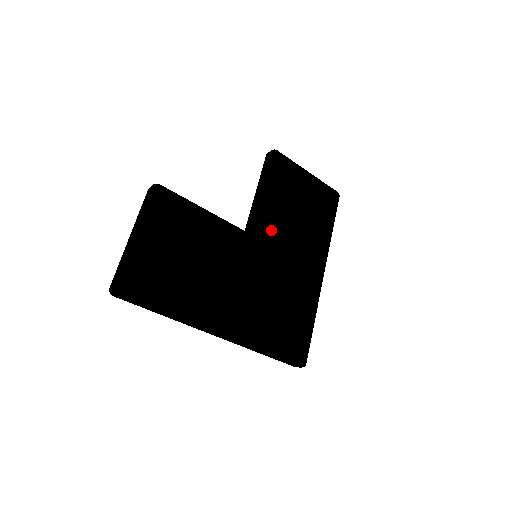
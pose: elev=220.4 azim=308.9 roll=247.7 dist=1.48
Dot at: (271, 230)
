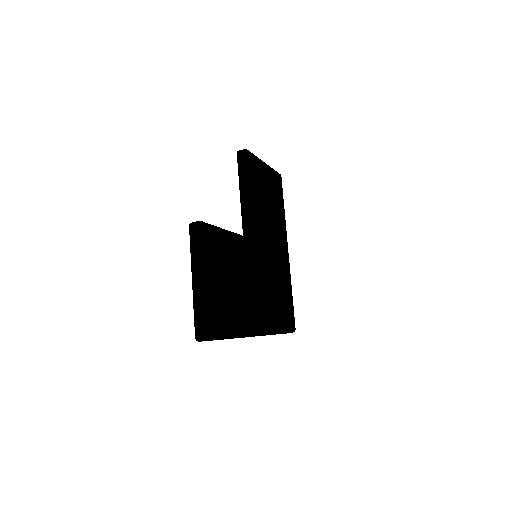
Dot at: (261, 229)
